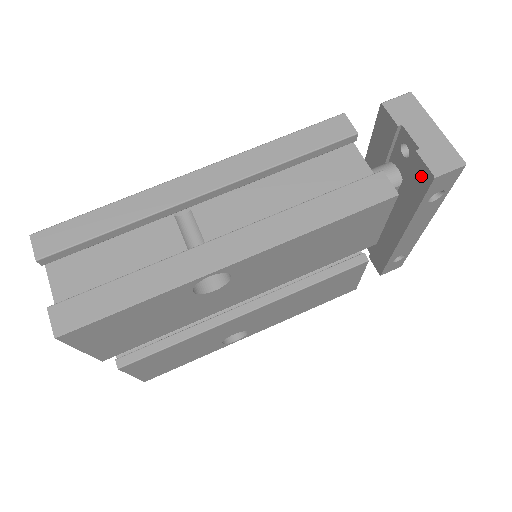
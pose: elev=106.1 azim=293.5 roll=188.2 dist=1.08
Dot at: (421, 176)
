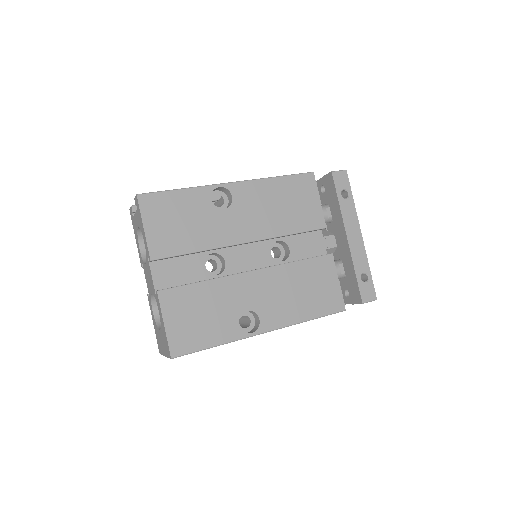
Dot at: (329, 182)
